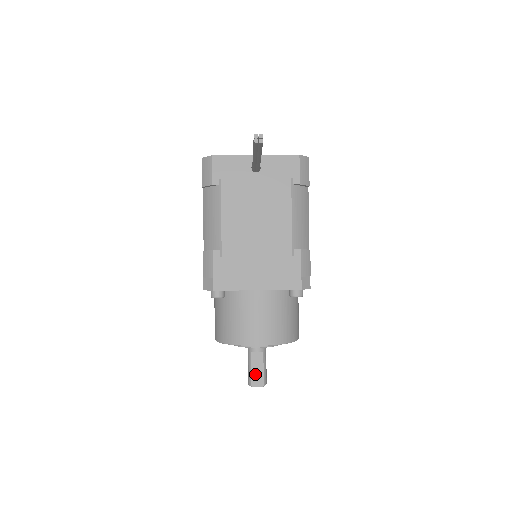
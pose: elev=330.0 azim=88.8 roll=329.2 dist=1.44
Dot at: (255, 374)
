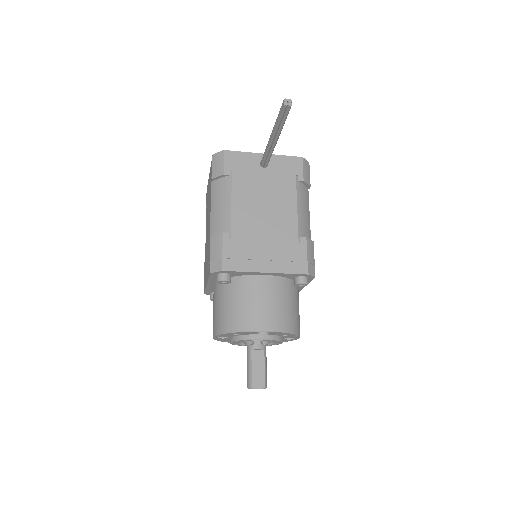
Dot at: (256, 374)
